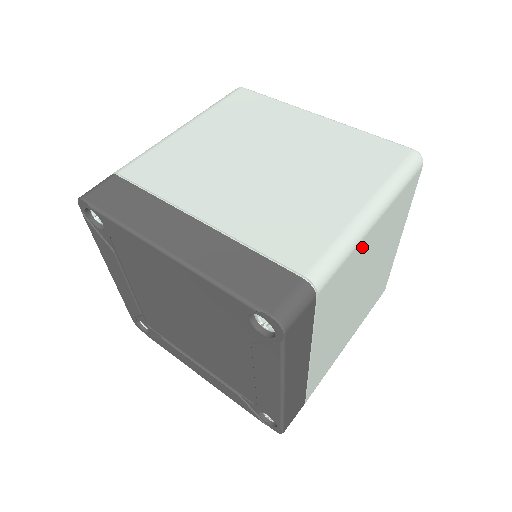
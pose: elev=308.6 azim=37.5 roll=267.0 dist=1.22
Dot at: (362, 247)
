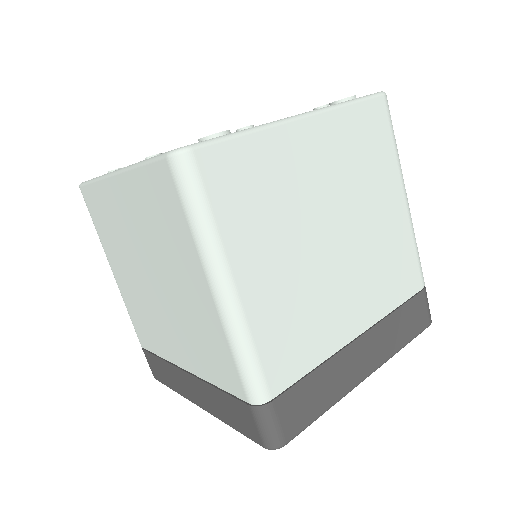
Dot at: (257, 304)
